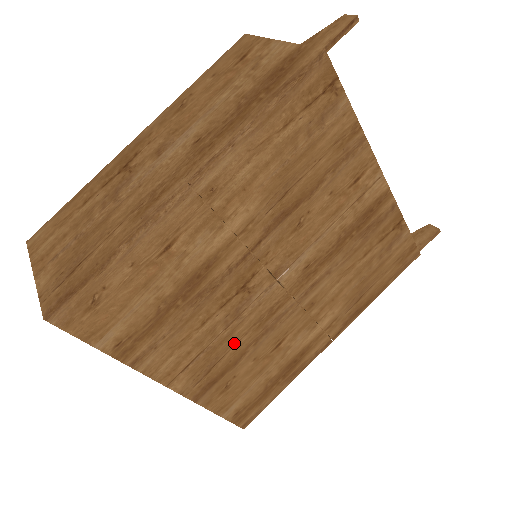
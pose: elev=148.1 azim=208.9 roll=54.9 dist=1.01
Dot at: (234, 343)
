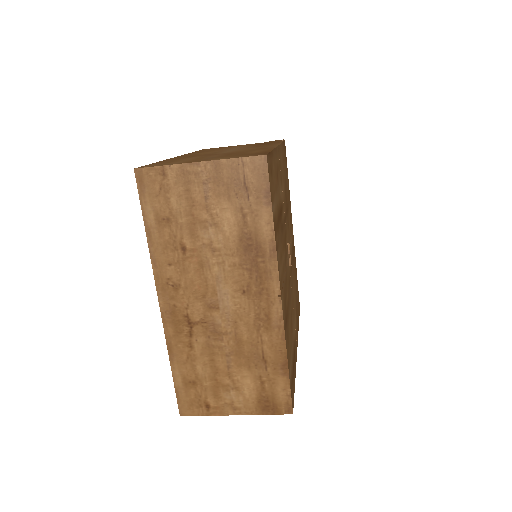
Dot at: (287, 291)
